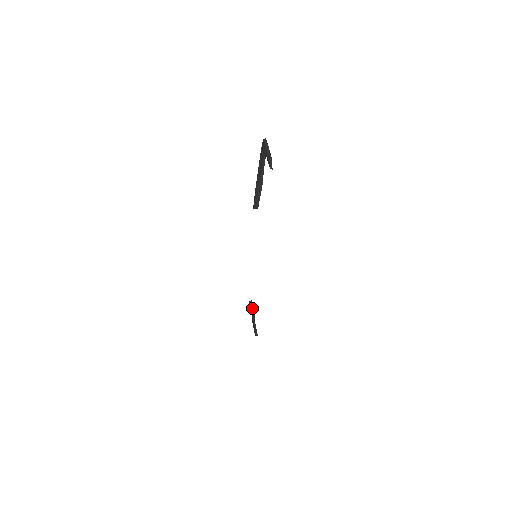
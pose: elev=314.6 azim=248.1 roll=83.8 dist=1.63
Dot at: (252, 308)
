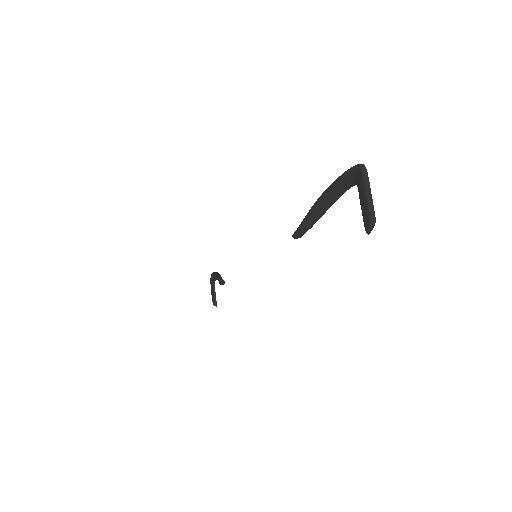
Dot at: occluded
